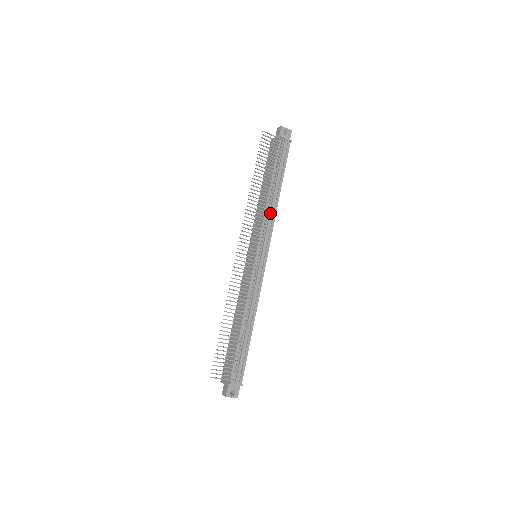
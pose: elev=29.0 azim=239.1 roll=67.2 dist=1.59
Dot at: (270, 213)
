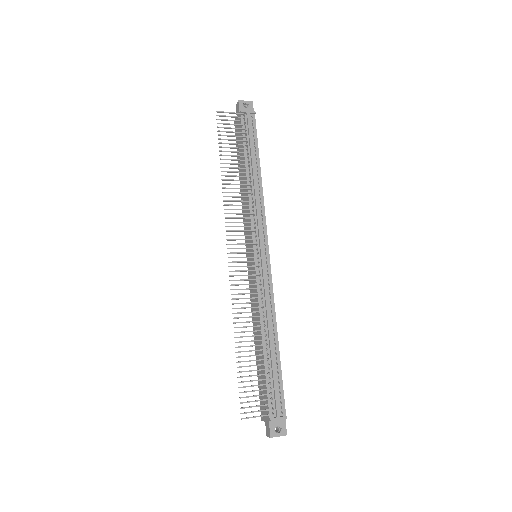
Dot at: (256, 201)
